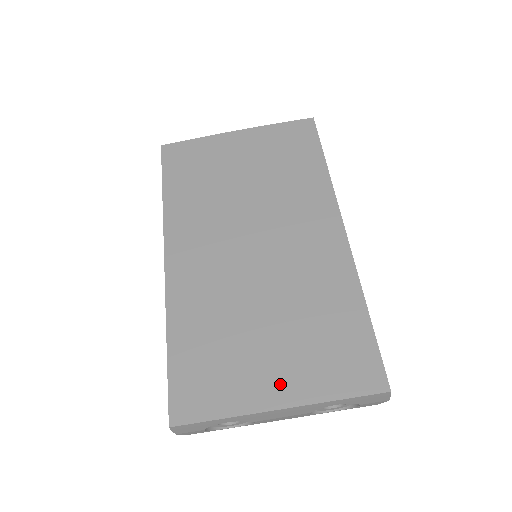
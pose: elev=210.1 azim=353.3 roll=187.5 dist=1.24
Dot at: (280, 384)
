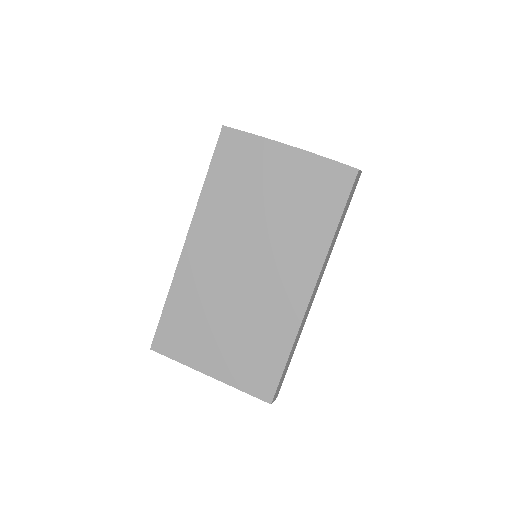
Dot at: (216, 364)
